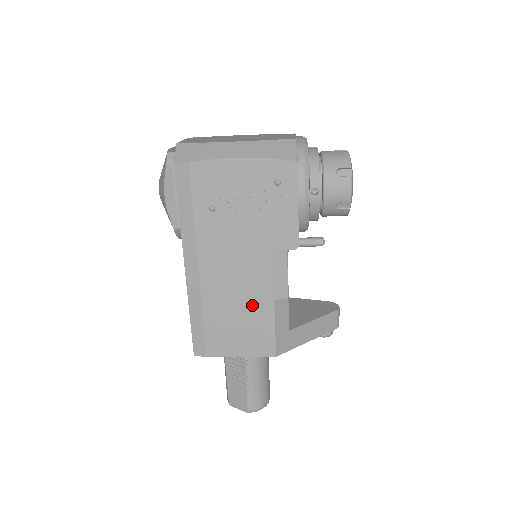
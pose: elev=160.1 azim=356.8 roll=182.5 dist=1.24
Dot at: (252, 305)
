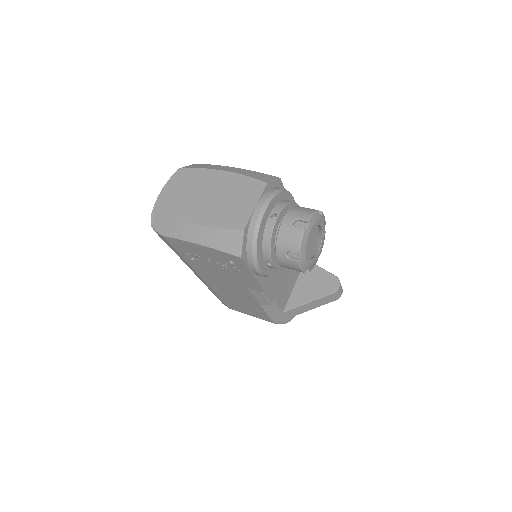
Dot at: (246, 302)
